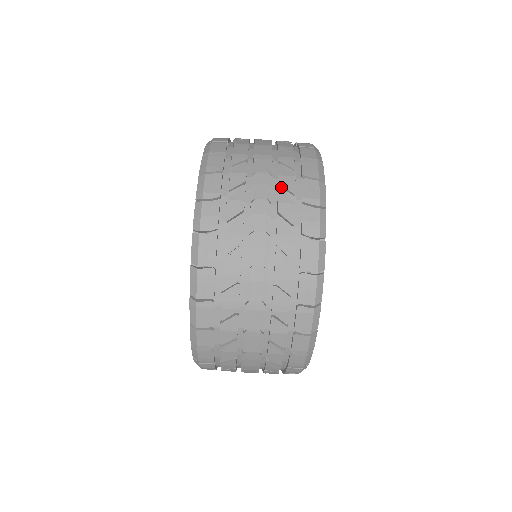
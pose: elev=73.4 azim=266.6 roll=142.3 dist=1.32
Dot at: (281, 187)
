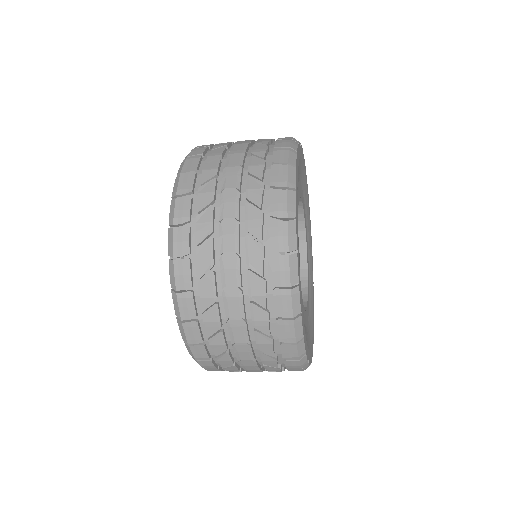
Dot at: (261, 349)
